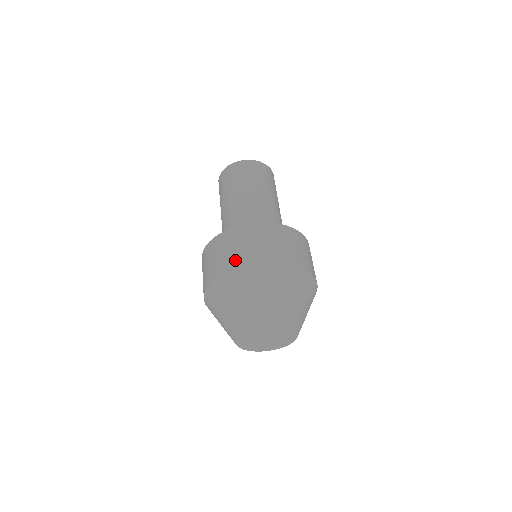
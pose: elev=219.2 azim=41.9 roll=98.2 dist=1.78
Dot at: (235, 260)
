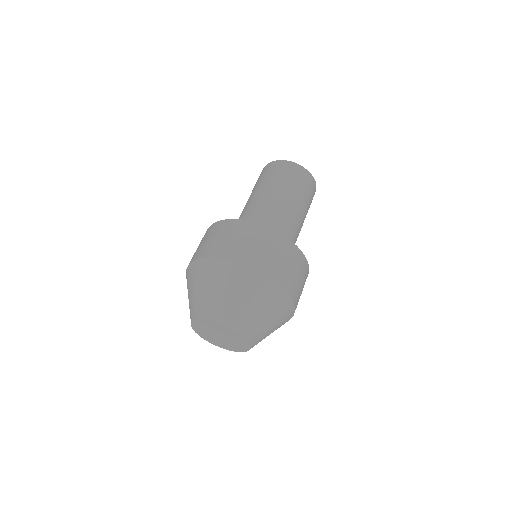
Dot at: (211, 249)
